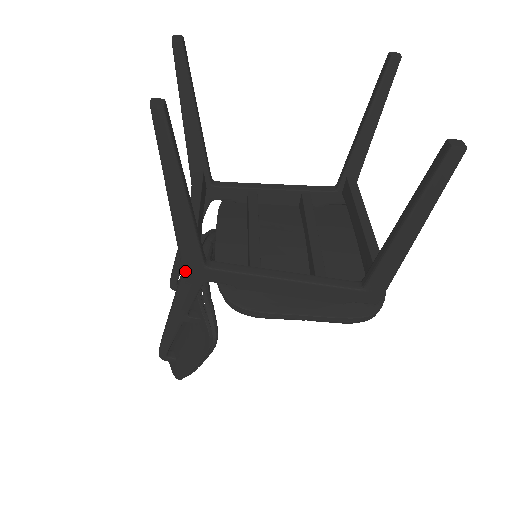
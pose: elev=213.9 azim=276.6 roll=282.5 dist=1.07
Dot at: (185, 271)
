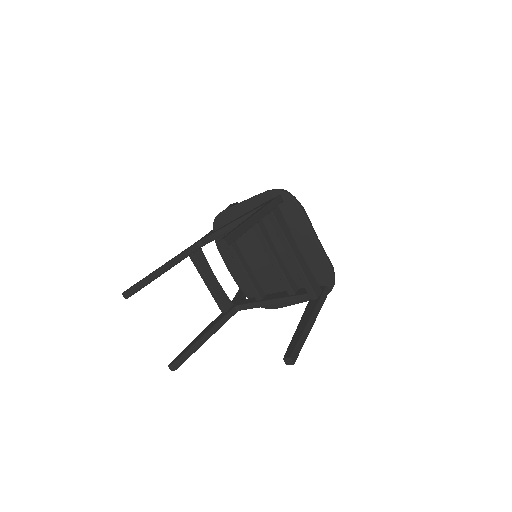
Dot at: occluded
